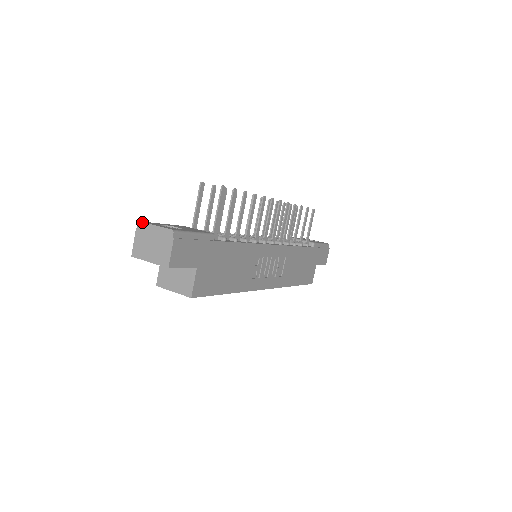
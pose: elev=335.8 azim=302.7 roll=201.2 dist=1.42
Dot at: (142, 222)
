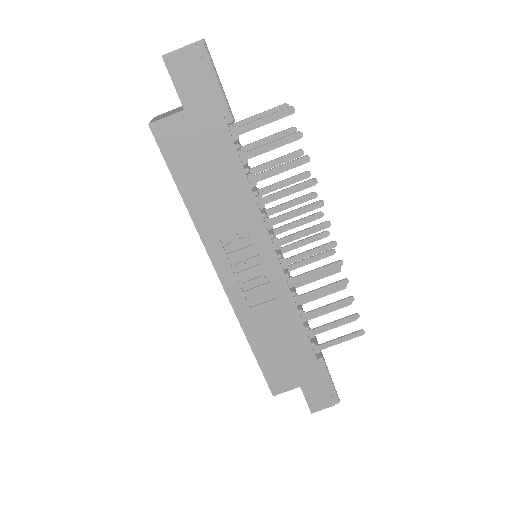
Dot at: occluded
